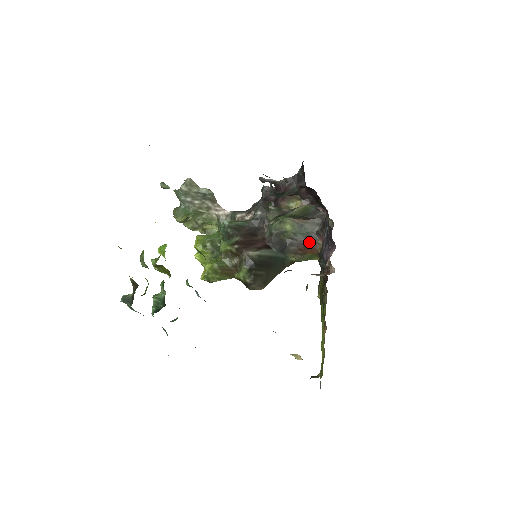
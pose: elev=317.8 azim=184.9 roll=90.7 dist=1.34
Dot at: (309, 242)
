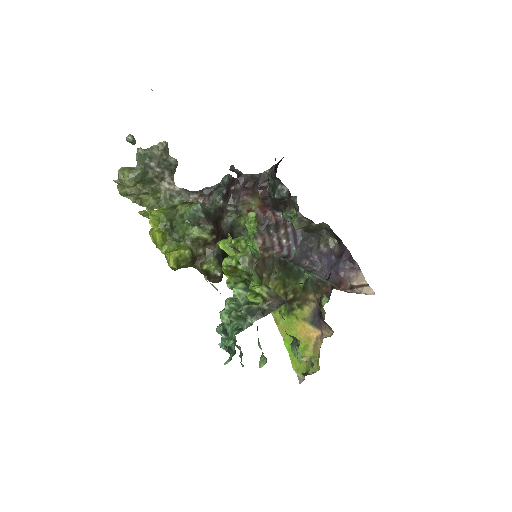
Dot at: occluded
